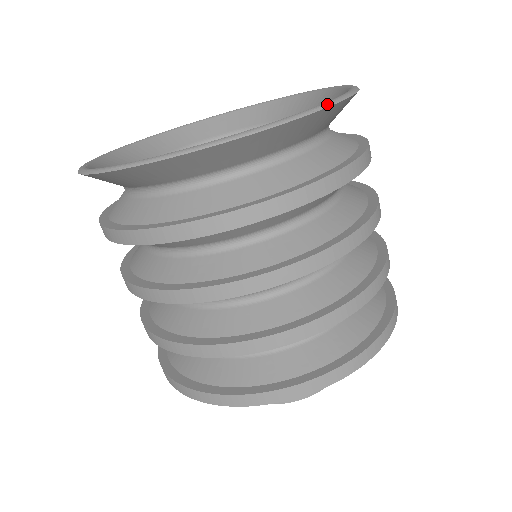
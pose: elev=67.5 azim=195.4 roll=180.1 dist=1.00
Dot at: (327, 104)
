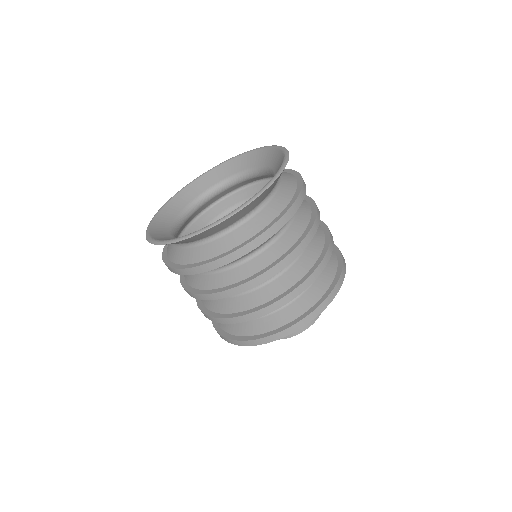
Dot at: (193, 234)
